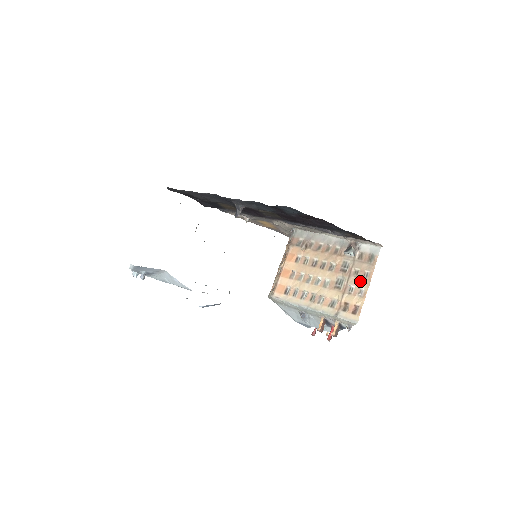
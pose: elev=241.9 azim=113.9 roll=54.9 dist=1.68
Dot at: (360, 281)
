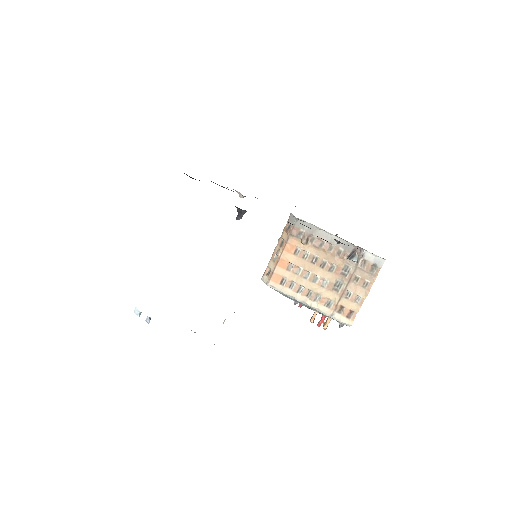
Dot at: (359, 289)
